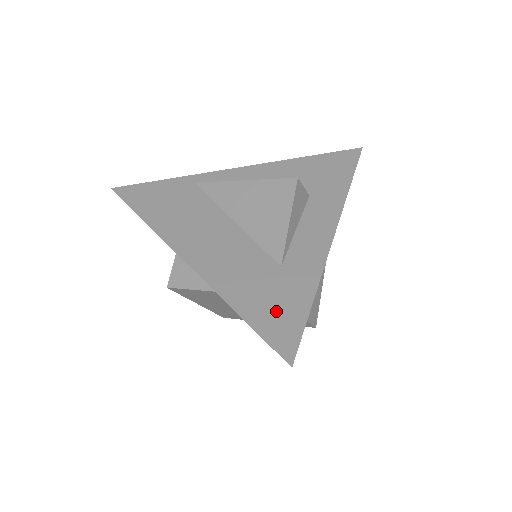
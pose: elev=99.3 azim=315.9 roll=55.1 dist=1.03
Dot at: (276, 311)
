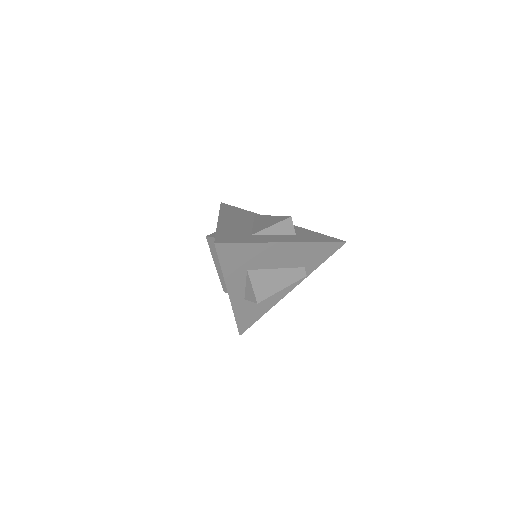
Dot at: (231, 237)
